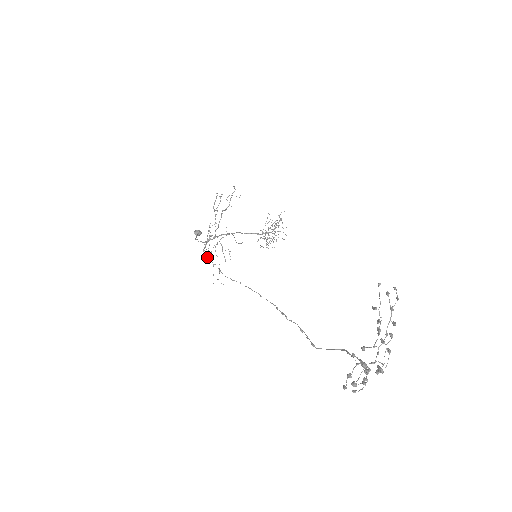
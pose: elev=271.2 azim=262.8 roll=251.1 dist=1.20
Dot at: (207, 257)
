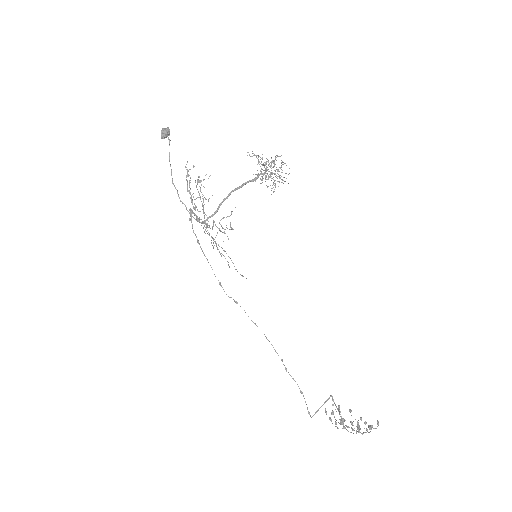
Dot at: occluded
